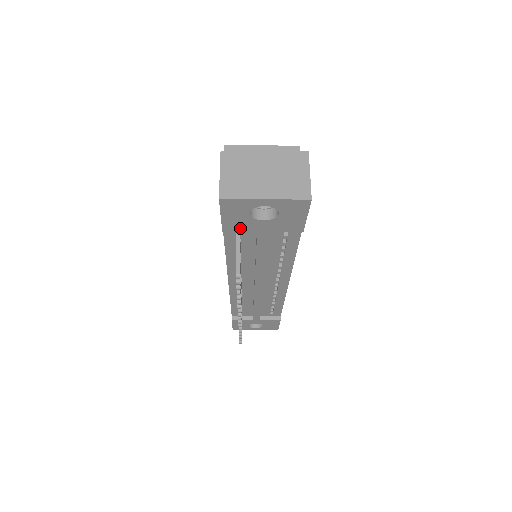
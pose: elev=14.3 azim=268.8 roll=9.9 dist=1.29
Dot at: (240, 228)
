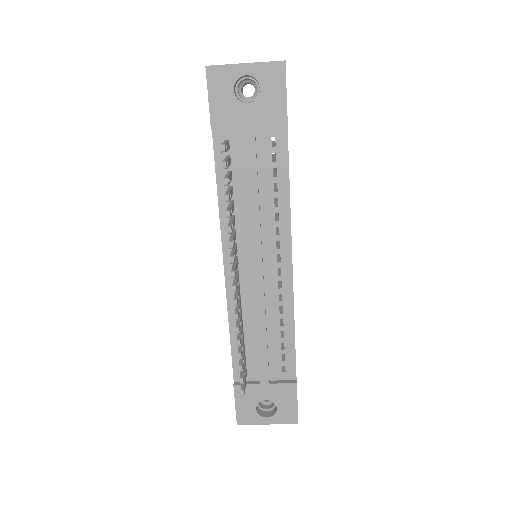
Dot at: (227, 121)
